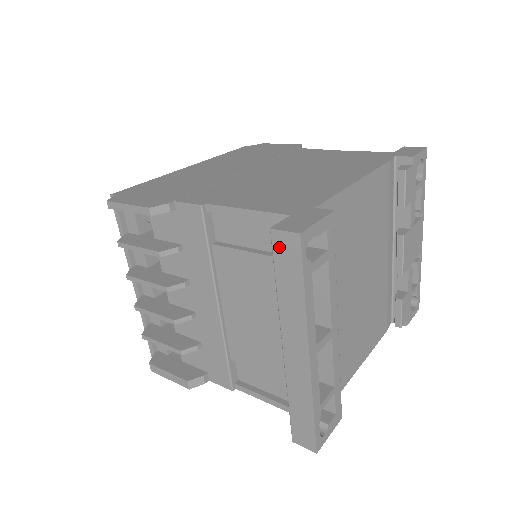
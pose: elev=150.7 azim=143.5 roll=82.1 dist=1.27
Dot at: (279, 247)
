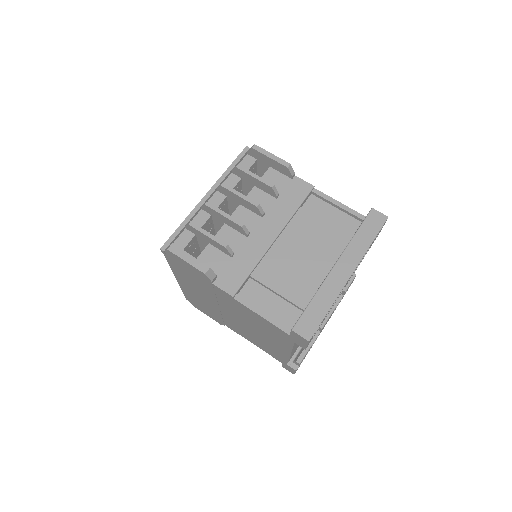
Dot at: (372, 217)
